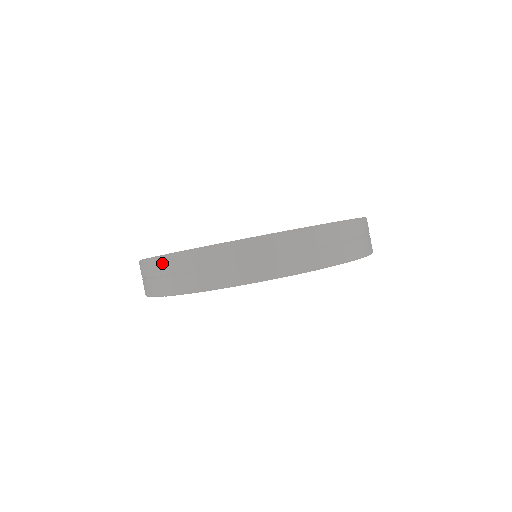
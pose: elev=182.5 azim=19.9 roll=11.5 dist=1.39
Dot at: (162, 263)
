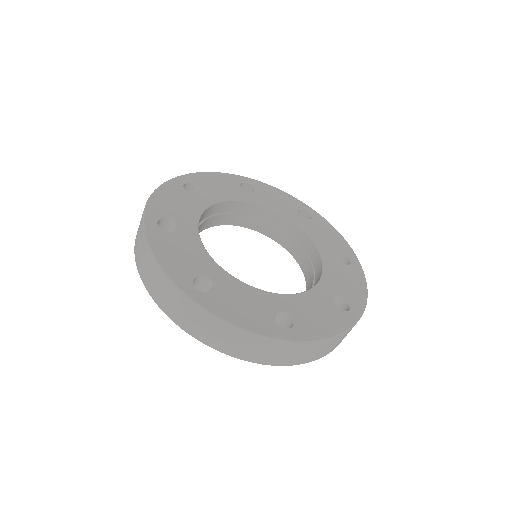
Dot at: (157, 271)
